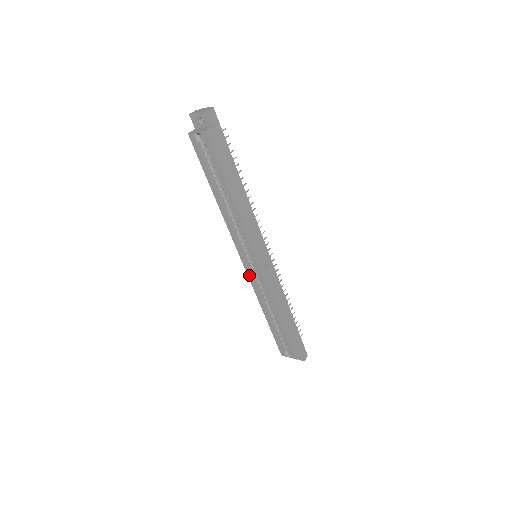
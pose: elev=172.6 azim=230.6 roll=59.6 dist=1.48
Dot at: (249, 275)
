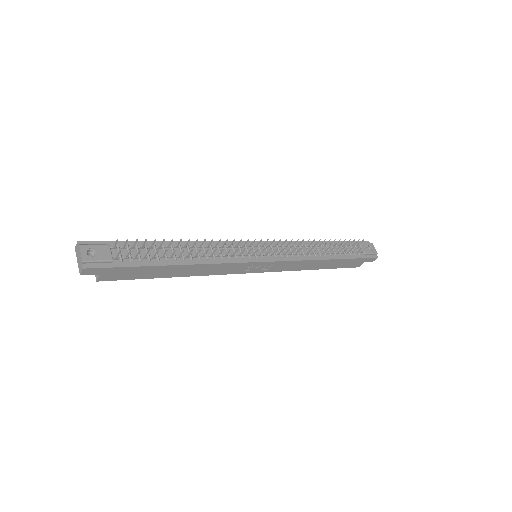
Dot at: occluded
